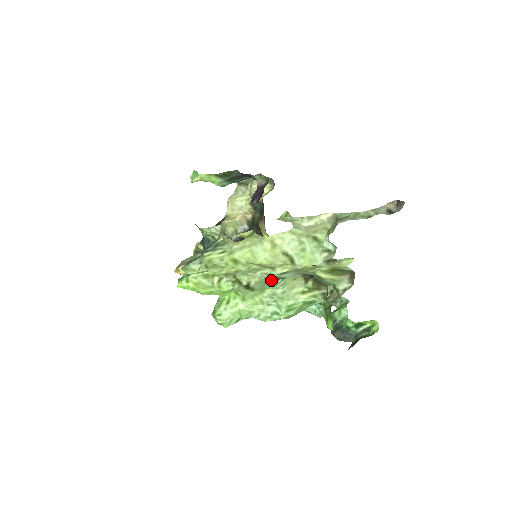
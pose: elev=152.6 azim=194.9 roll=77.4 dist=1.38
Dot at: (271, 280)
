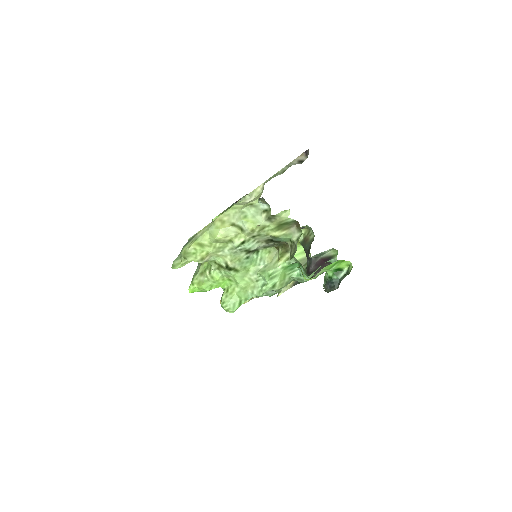
Dot at: (243, 255)
